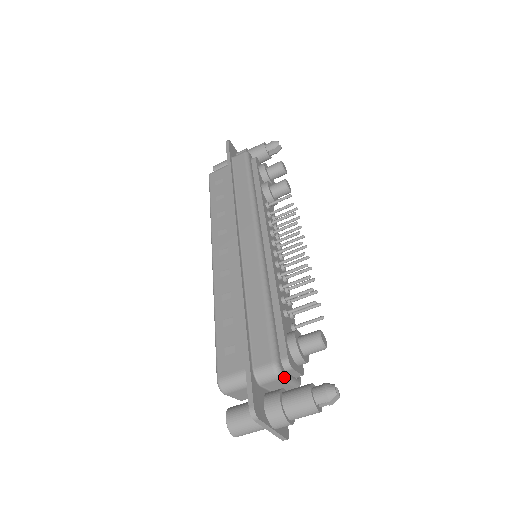
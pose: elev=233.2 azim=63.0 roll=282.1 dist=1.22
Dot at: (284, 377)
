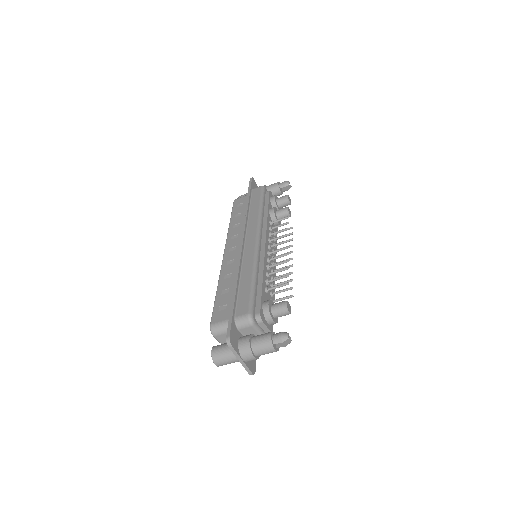
Dot at: (255, 326)
